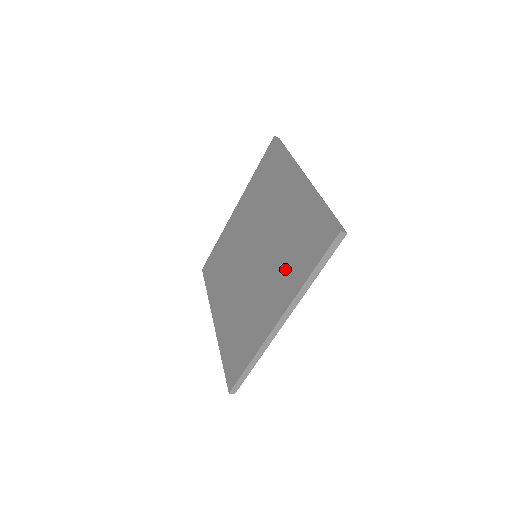
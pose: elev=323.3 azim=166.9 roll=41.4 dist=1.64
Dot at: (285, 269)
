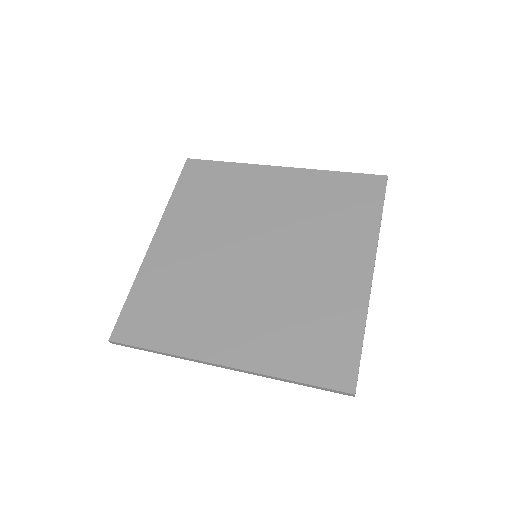
Dot at: (274, 330)
